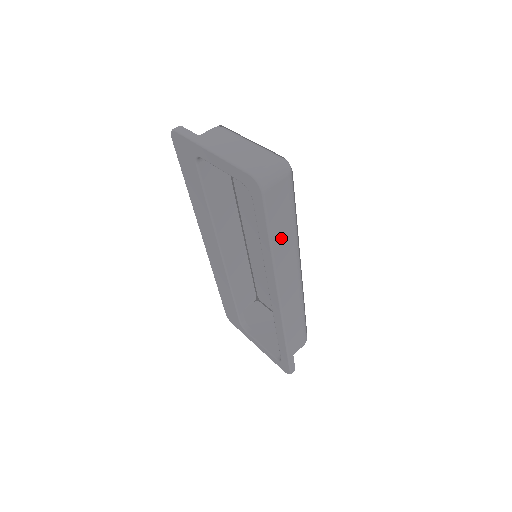
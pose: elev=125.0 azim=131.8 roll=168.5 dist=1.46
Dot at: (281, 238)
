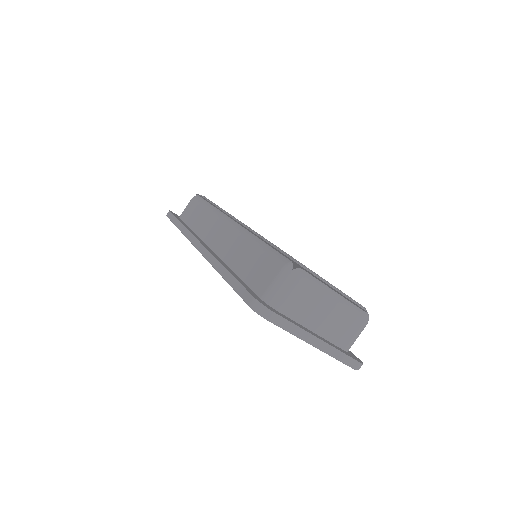
Dot at: occluded
